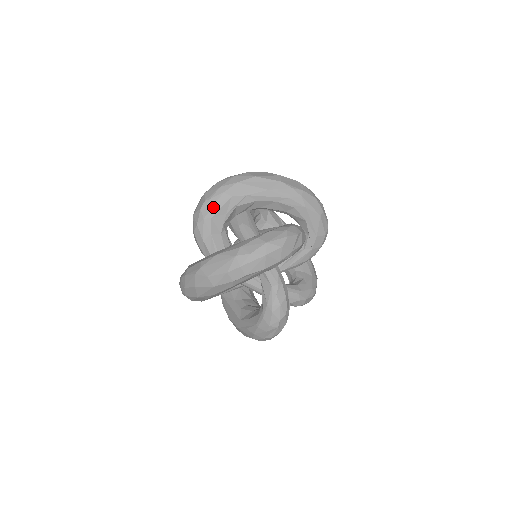
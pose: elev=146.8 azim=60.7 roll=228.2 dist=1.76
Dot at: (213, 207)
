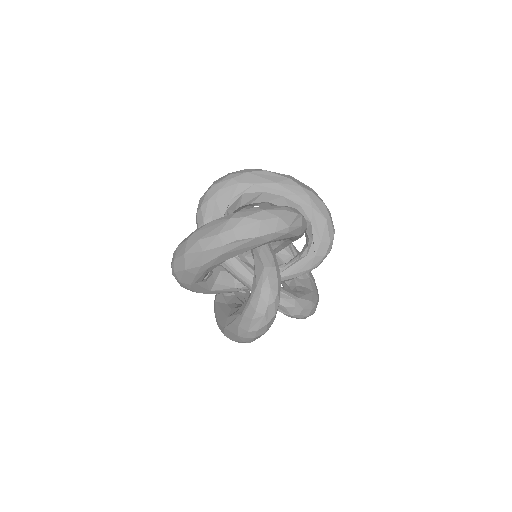
Dot at: (219, 190)
